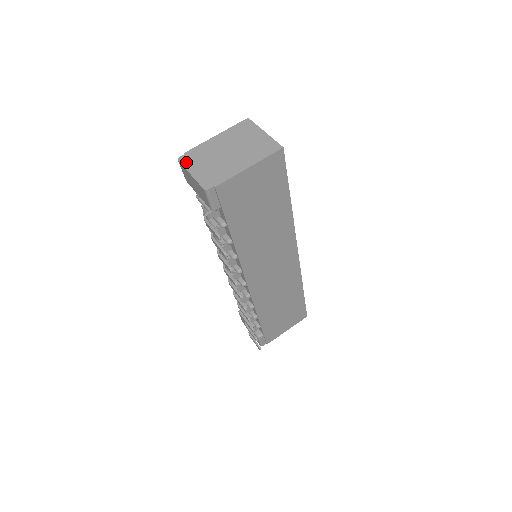
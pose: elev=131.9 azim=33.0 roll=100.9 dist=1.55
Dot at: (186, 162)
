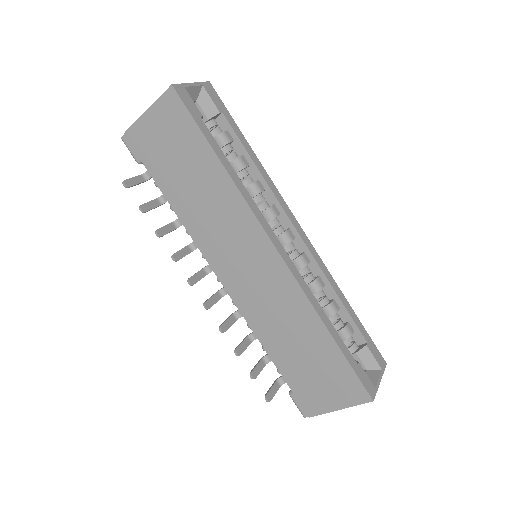
Dot at: occluded
